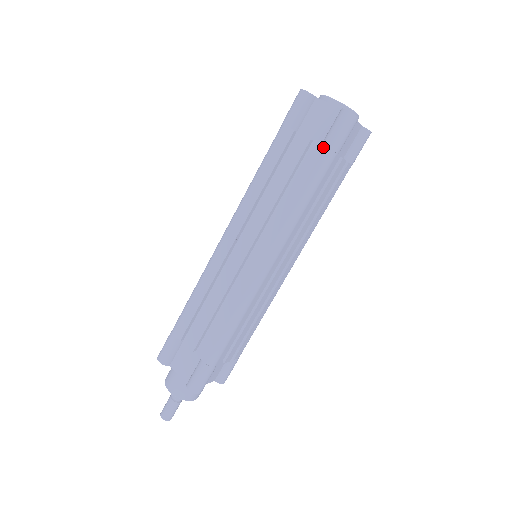
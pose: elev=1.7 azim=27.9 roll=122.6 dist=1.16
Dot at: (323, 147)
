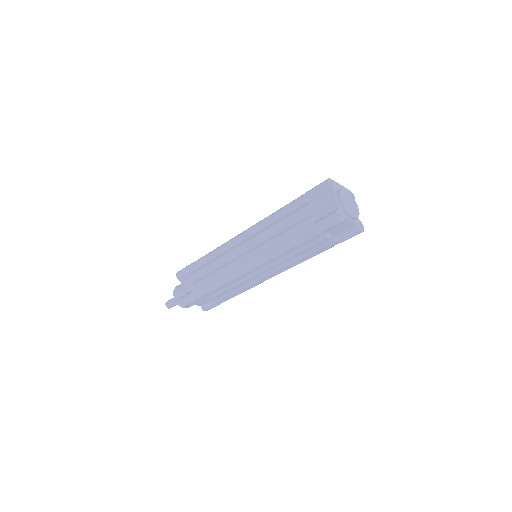
Dot at: (312, 225)
